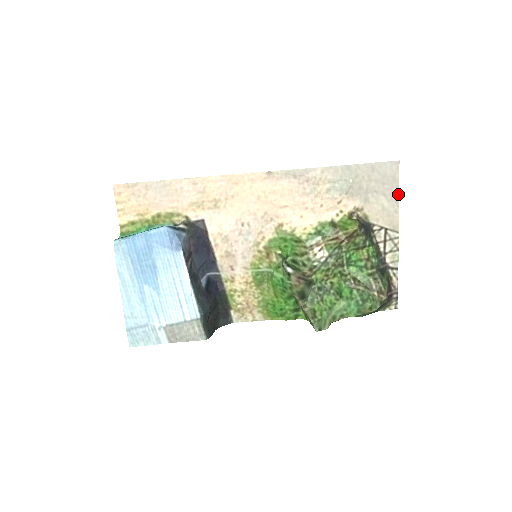
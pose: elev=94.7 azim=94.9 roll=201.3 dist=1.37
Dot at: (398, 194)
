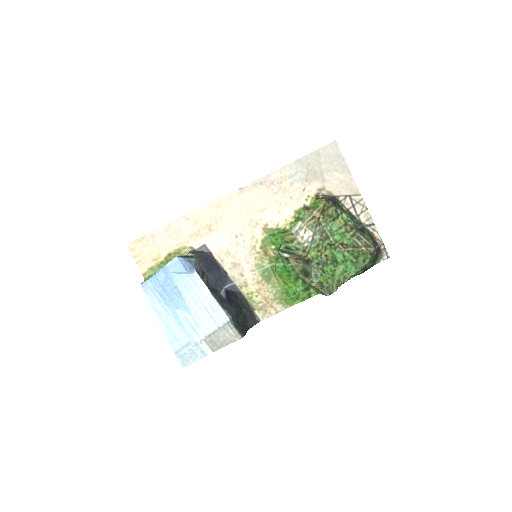
Dot at: (346, 166)
